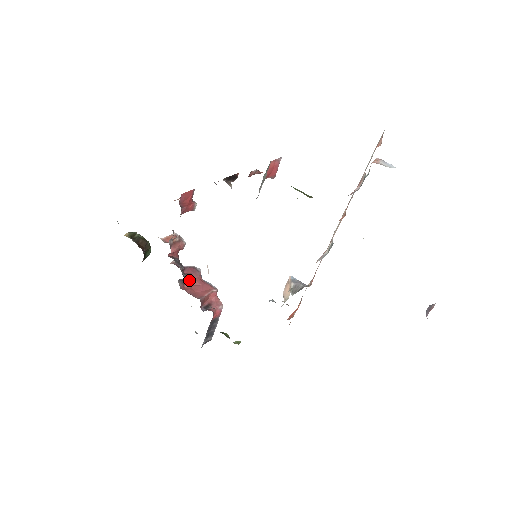
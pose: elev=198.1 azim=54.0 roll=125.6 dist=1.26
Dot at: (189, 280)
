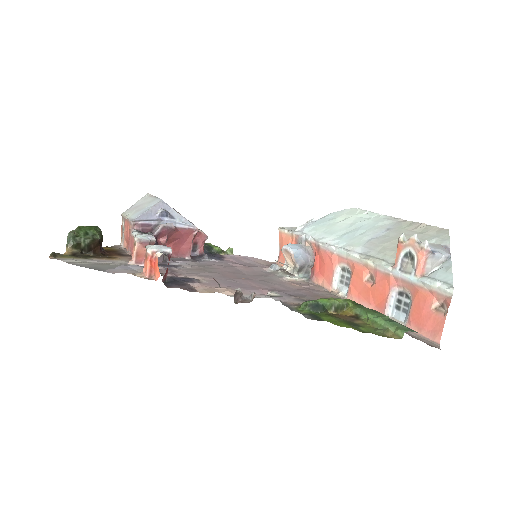
Dot at: (167, 242)
